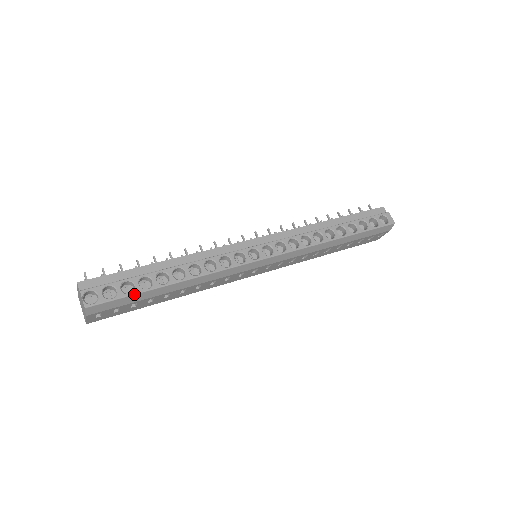
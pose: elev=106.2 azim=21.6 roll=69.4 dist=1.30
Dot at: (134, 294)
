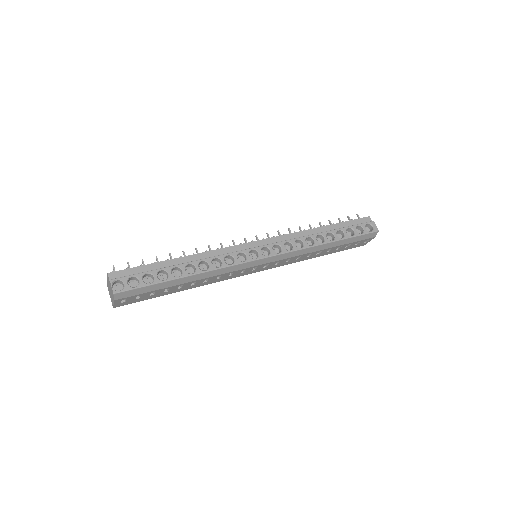
Dot at: (153, 284)
